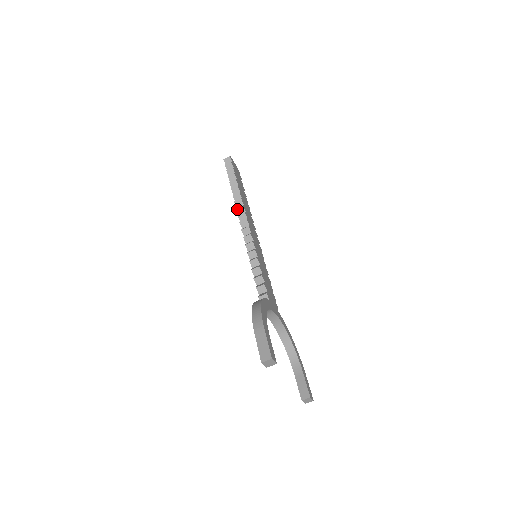
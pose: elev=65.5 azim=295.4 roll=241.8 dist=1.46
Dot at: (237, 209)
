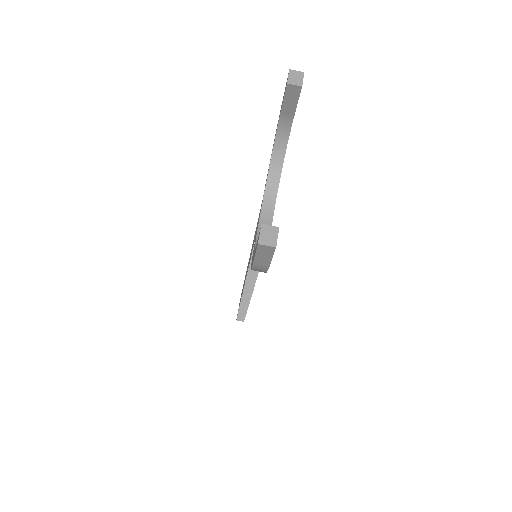
Dot at: occluded
